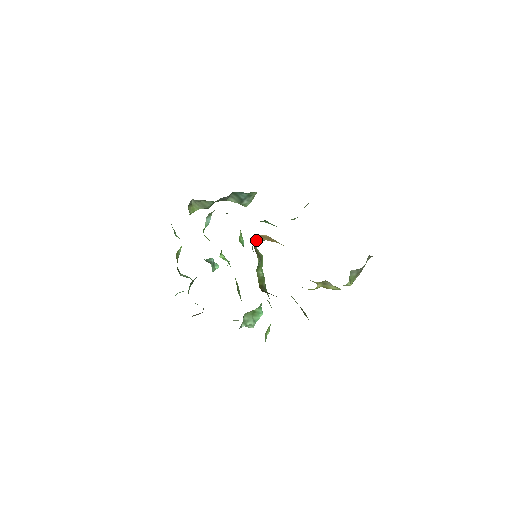
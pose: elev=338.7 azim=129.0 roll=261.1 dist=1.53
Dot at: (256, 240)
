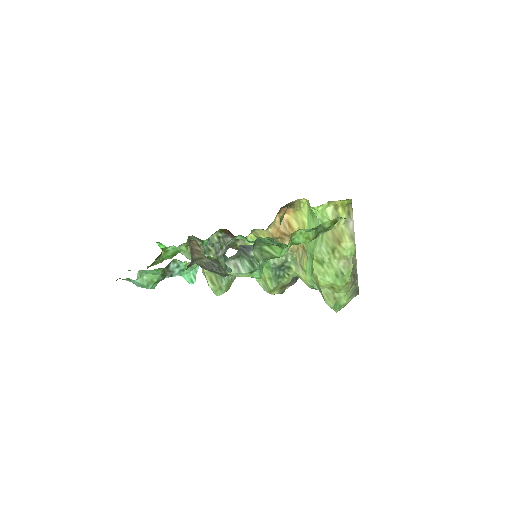
Dot at: (275, 220)
